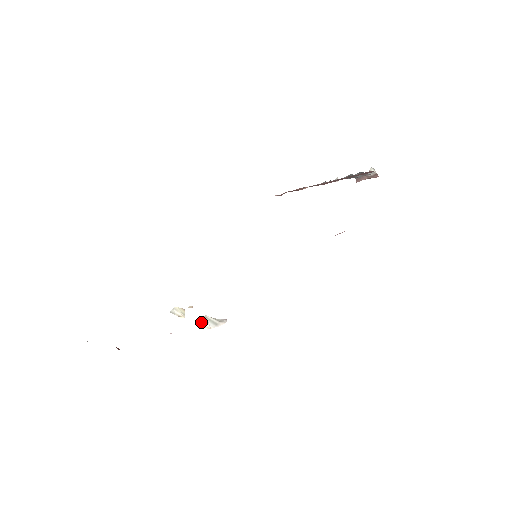
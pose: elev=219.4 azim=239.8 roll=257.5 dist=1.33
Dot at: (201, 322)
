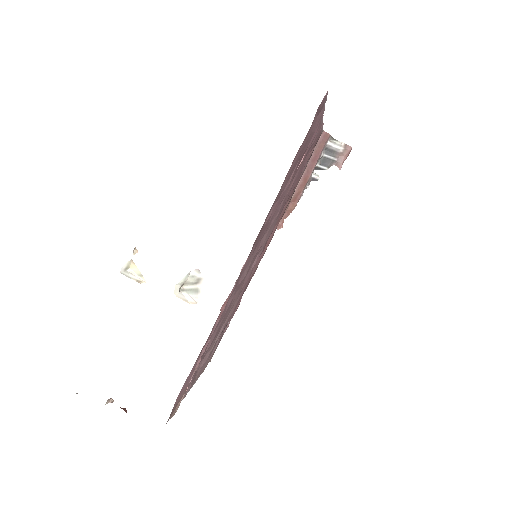
Dot at: (178, 295)
